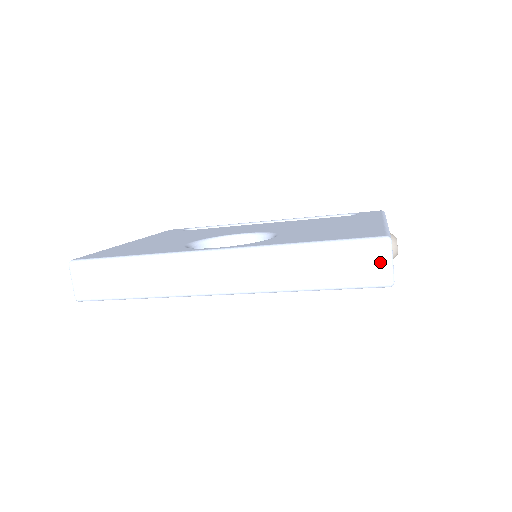
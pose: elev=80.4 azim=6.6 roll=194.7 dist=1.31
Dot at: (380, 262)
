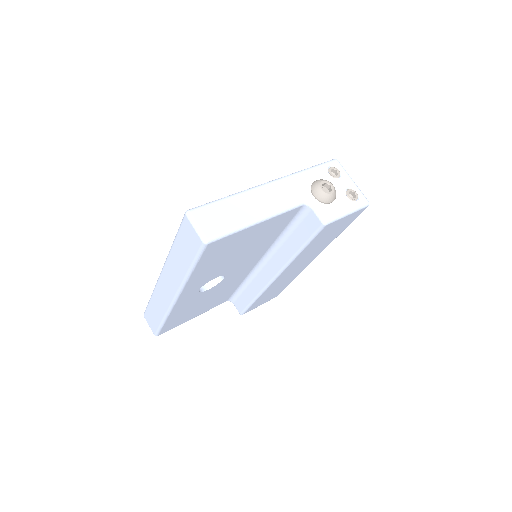
Dot at: (192, 231)
